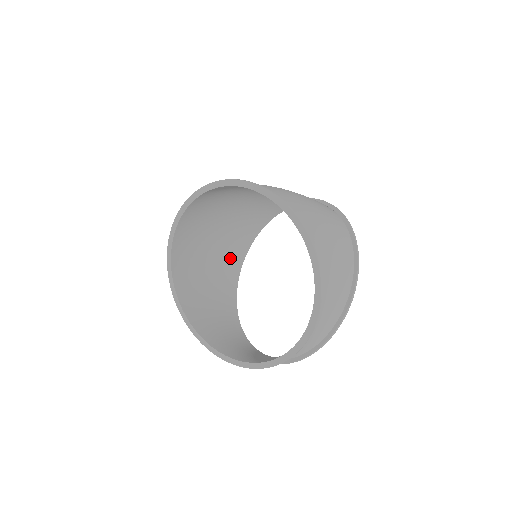
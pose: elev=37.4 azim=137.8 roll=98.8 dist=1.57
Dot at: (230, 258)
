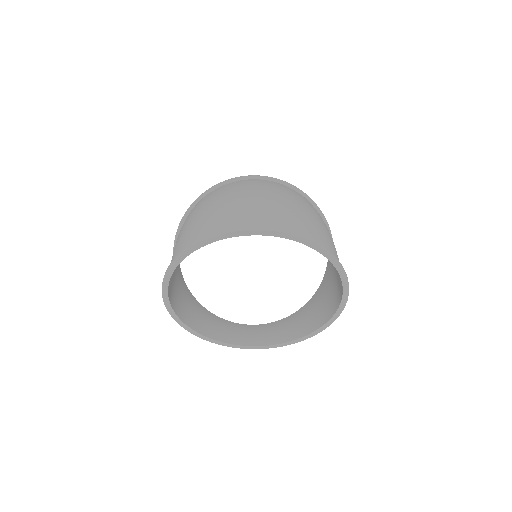
Dot at: occluded
